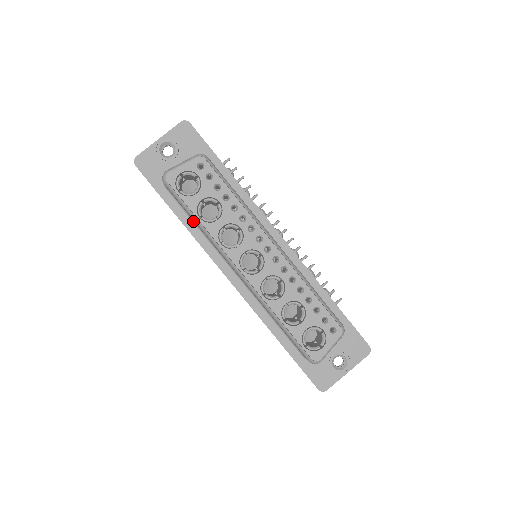
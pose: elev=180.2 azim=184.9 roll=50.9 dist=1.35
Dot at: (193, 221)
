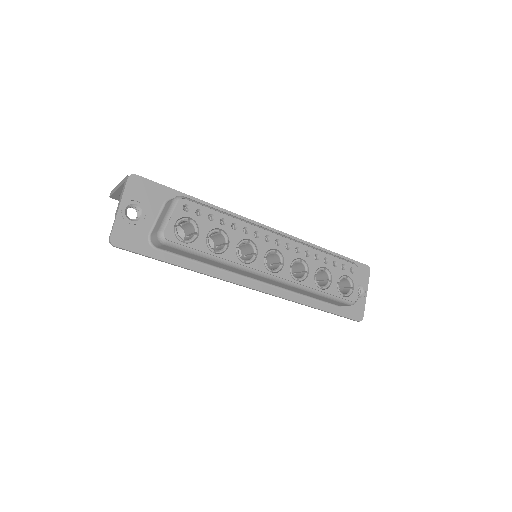
Dot at: (198, 262)
